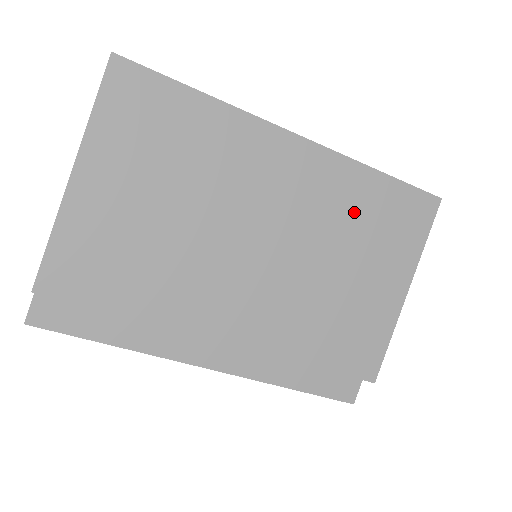
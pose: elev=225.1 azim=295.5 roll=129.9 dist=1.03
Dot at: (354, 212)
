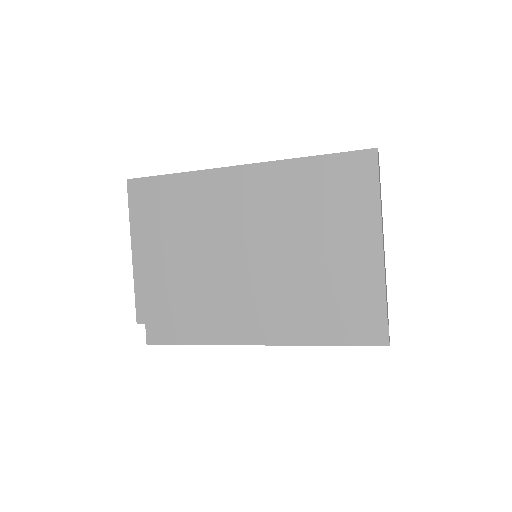
Dot at: (304, 195)
